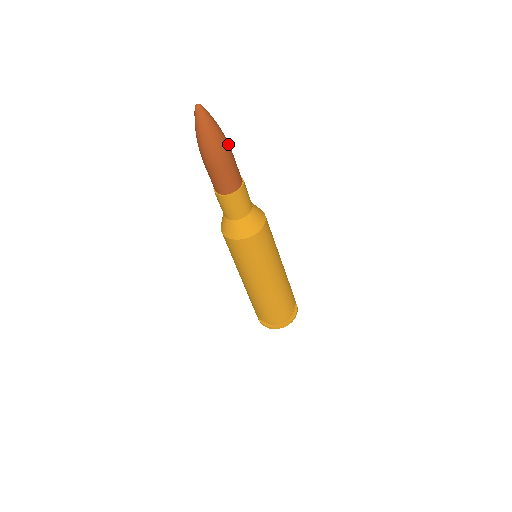
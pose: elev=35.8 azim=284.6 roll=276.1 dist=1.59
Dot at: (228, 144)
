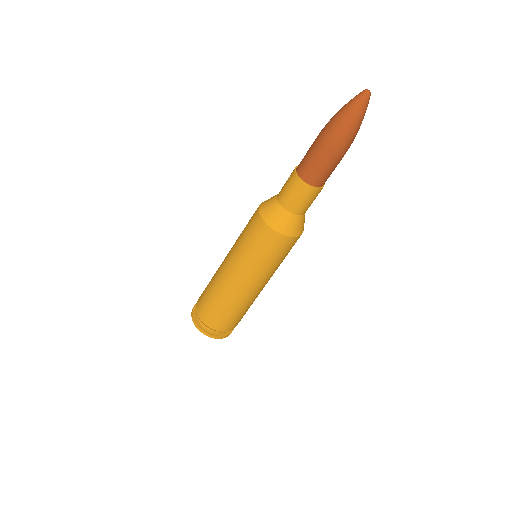
Dot at: occluded
